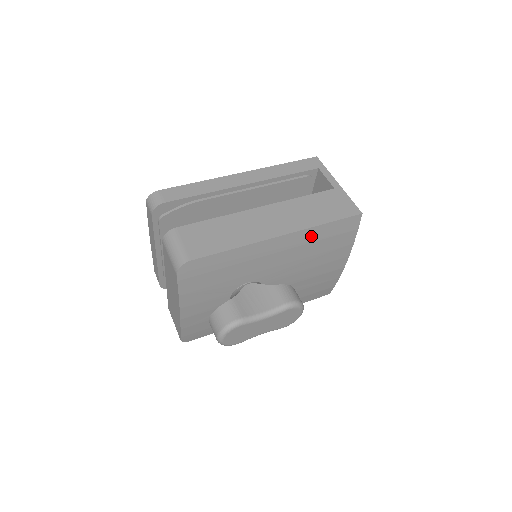
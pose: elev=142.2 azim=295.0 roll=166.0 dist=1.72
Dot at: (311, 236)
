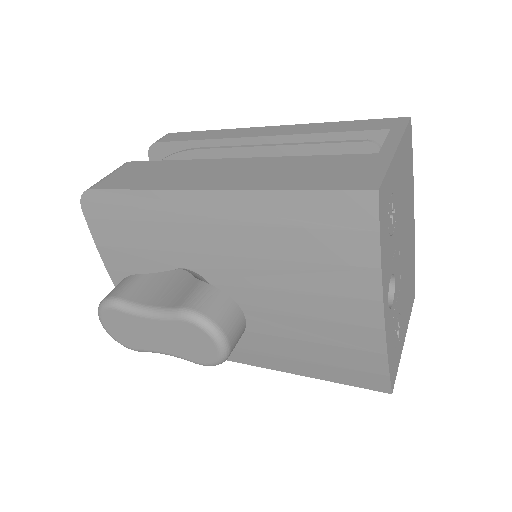
Dot at: (267, 211)
